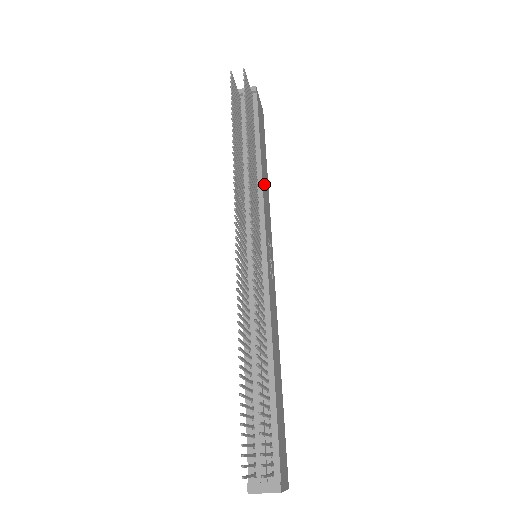
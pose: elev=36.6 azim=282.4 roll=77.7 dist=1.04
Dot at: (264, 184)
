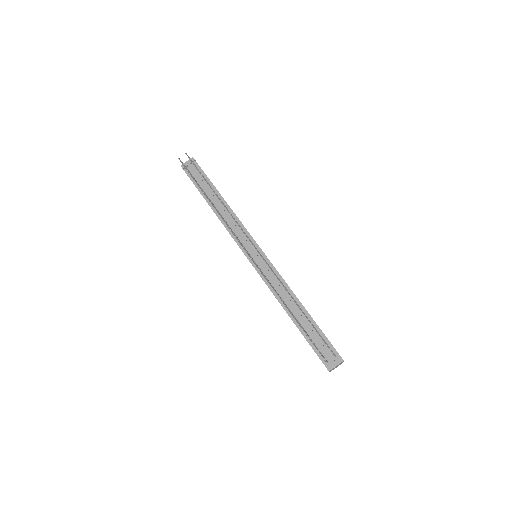
Dot at: occluded
